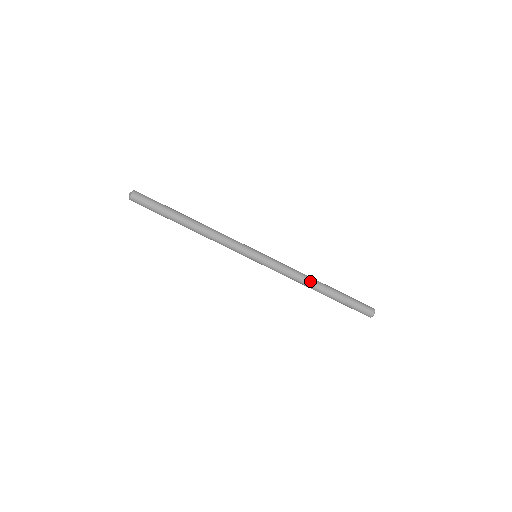
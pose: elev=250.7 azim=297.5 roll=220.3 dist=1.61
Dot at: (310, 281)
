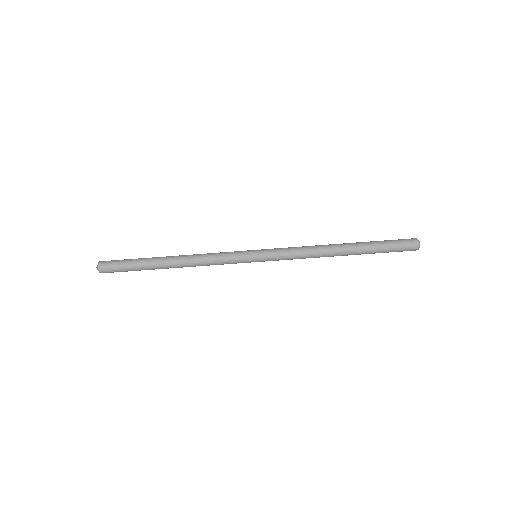
Dot at: (327, 248)
